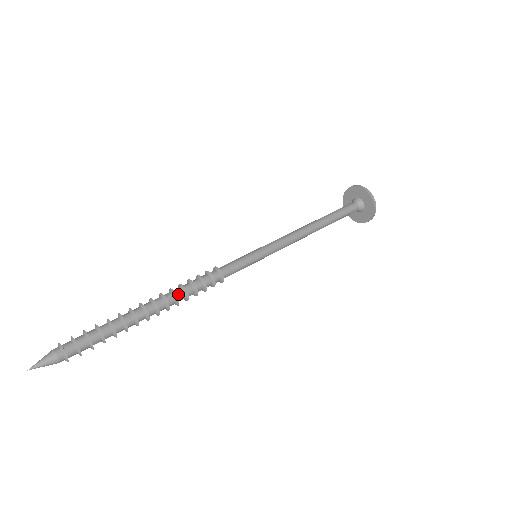
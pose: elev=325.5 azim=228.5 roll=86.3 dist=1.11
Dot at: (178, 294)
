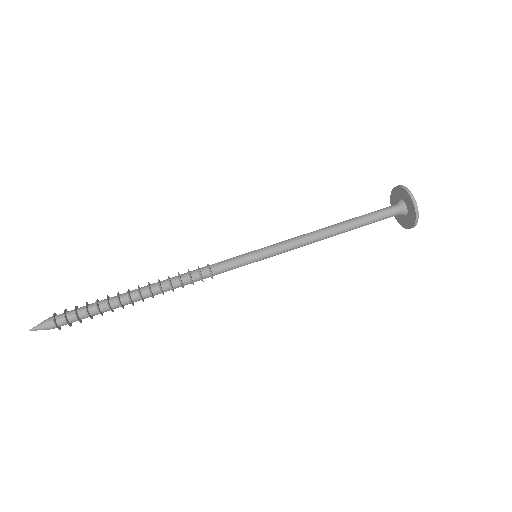
Dot at: (162, 283)
